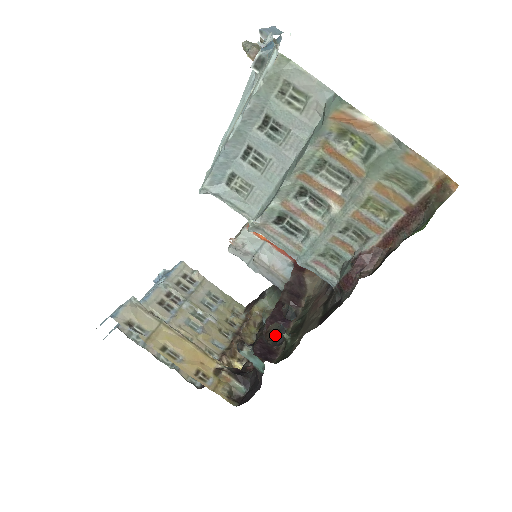
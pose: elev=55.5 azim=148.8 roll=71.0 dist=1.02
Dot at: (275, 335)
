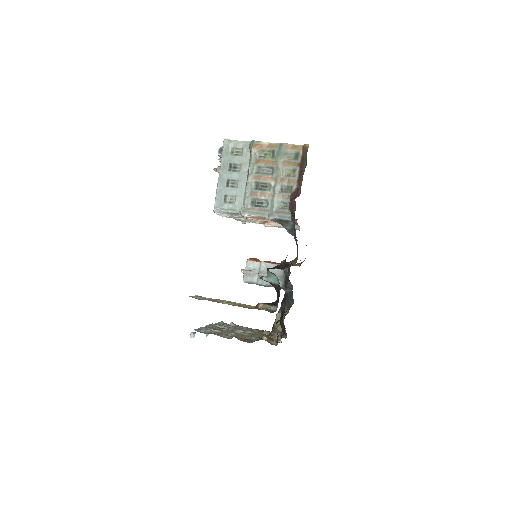
Dot at: occluded
